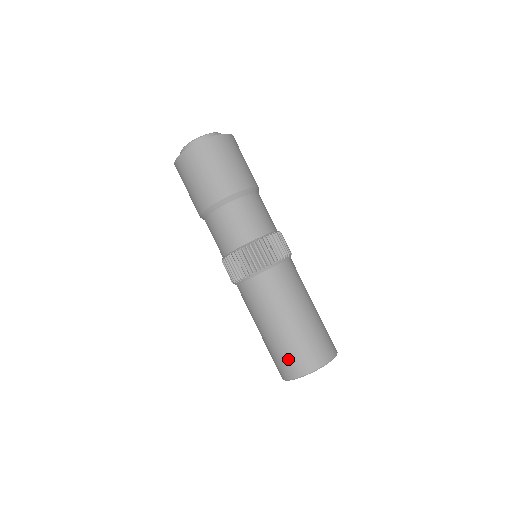
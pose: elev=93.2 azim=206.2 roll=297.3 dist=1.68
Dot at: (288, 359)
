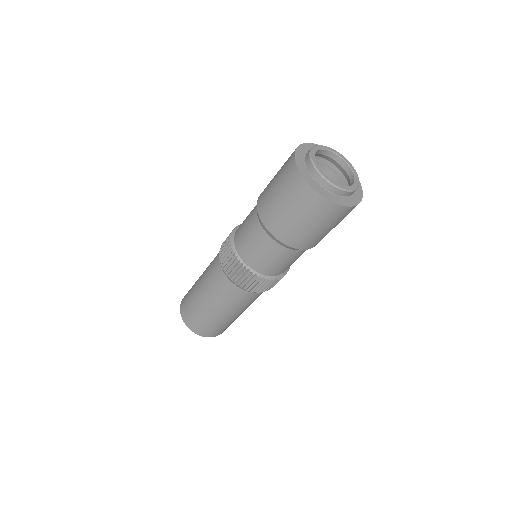
Dot at: (209, 329)
